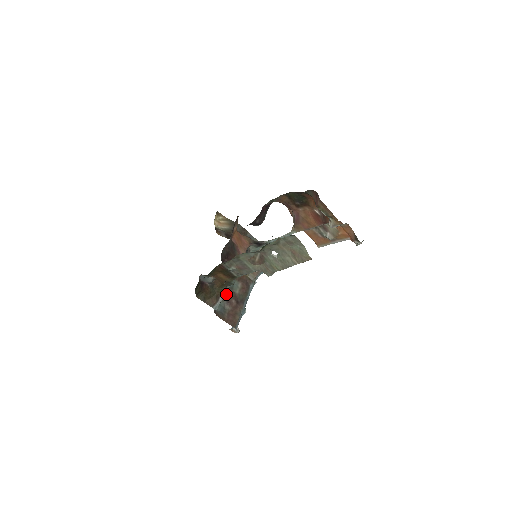
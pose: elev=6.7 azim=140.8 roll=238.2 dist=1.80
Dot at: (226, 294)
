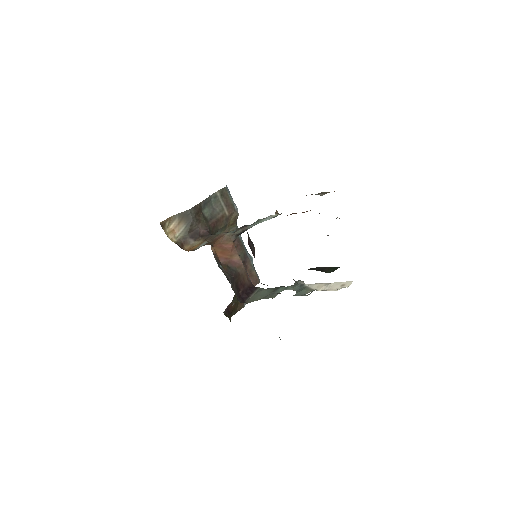
Dot at: occluded
